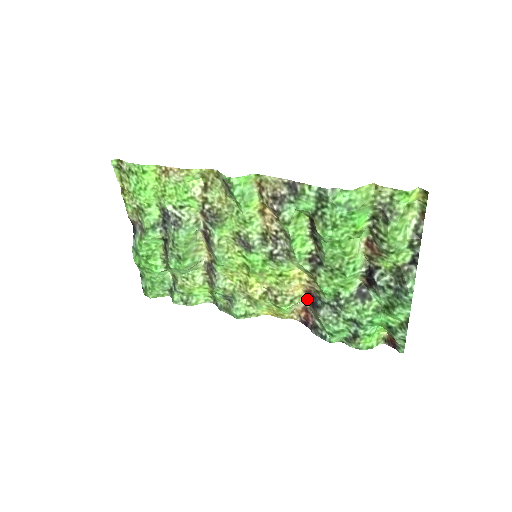
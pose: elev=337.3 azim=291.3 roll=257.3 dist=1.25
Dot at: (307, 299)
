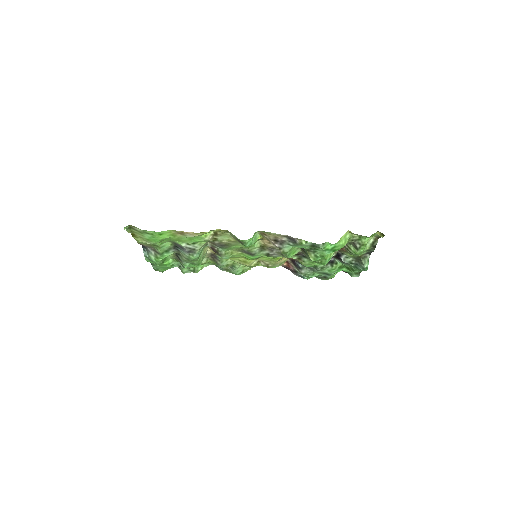
Dot at: (289, 259)
